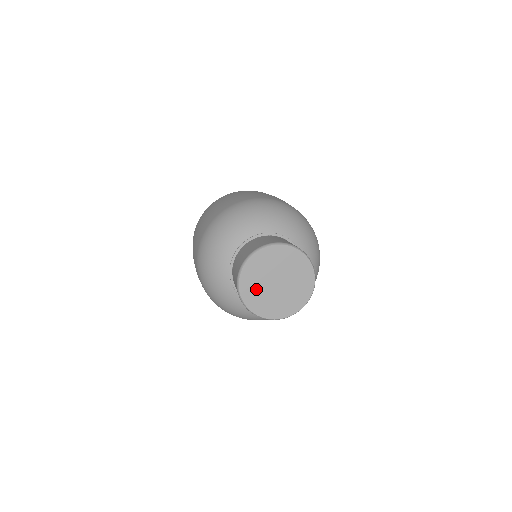
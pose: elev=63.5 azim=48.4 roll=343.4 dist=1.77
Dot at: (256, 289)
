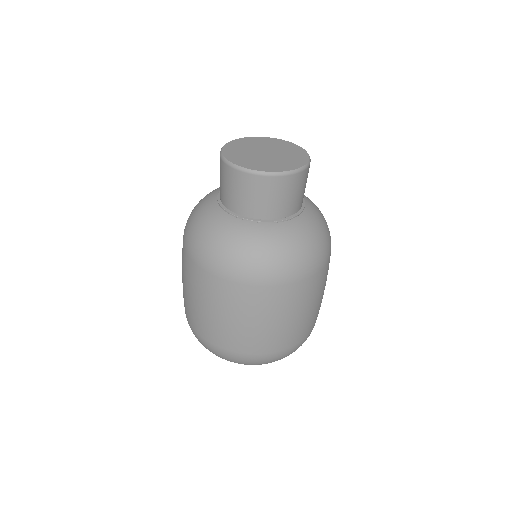
Dot at: (248, 159)
